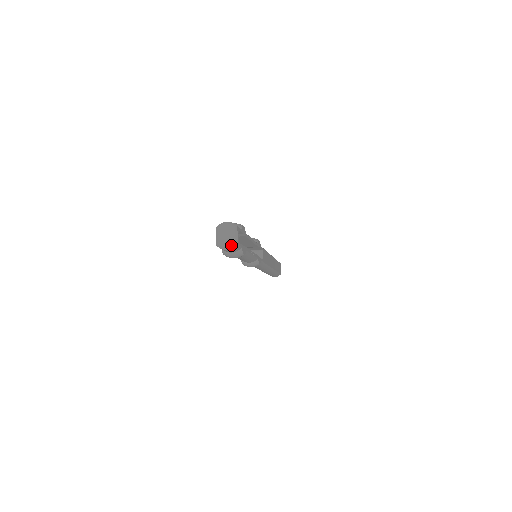
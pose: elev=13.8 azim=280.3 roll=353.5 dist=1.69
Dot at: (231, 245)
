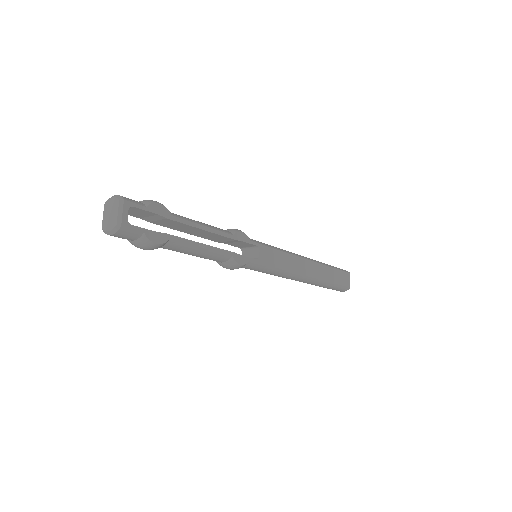
Dot at: (113, 227)
